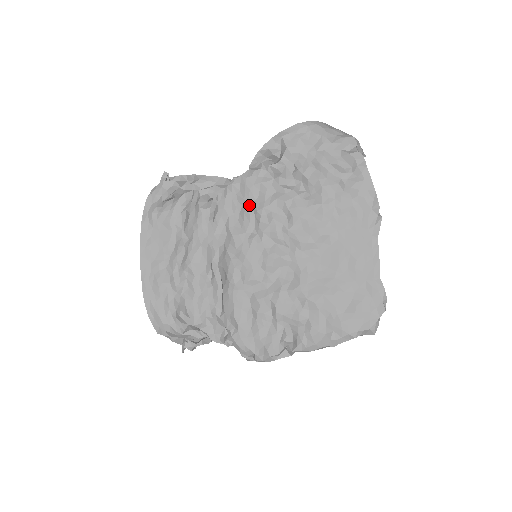
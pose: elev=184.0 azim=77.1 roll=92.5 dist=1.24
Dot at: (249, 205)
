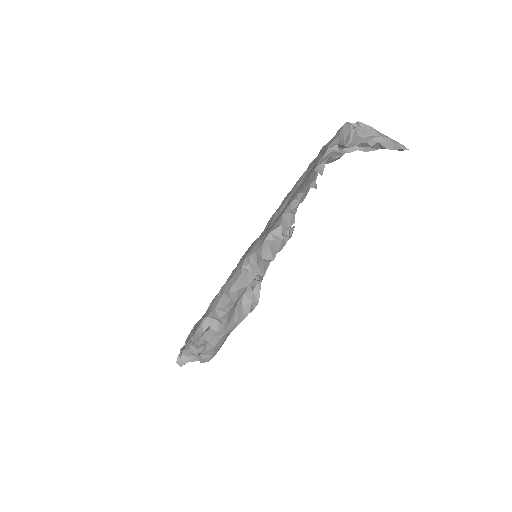
Dot at: occluded
